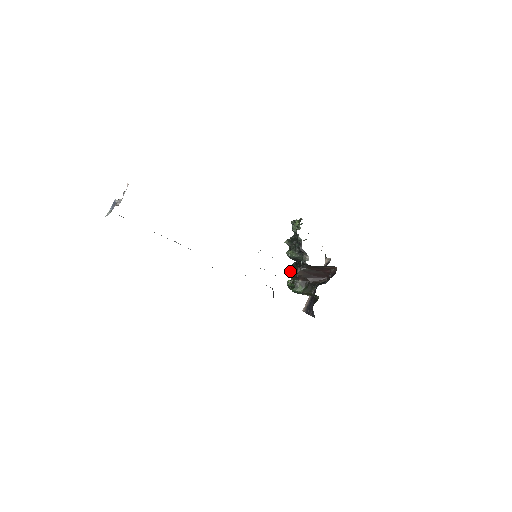
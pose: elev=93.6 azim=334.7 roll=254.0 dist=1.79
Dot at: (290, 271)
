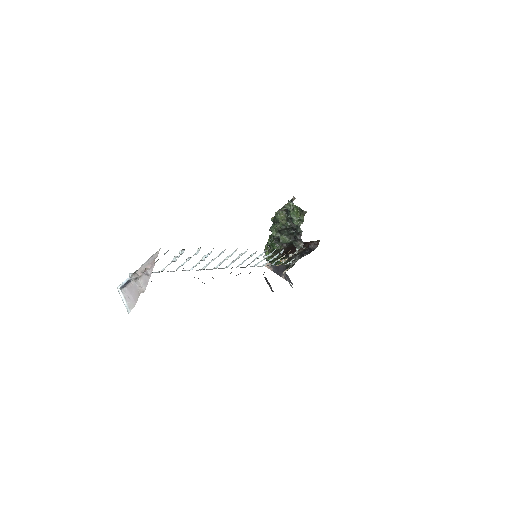
Dot at: (272, 248)
